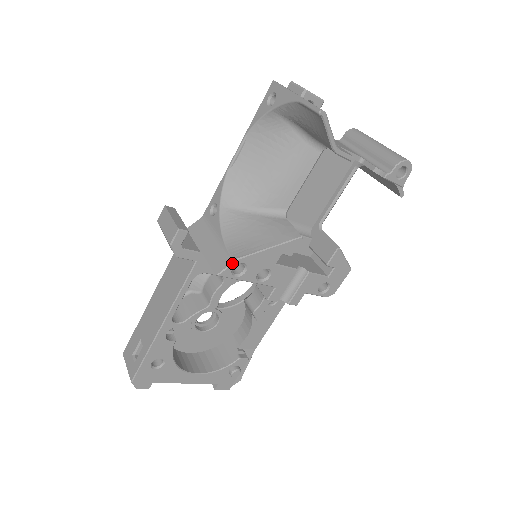
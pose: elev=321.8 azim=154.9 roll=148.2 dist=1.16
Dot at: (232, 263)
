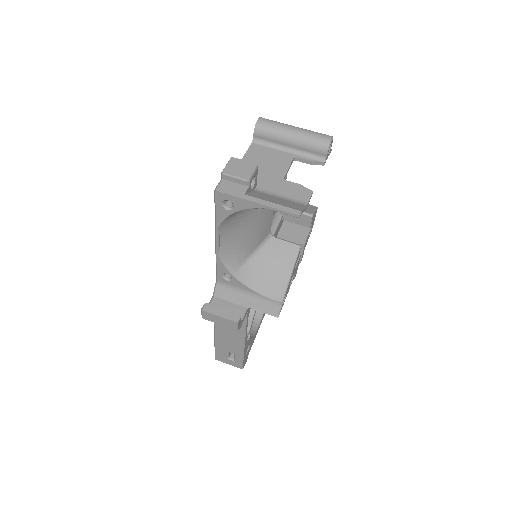
Dot at: occluded
